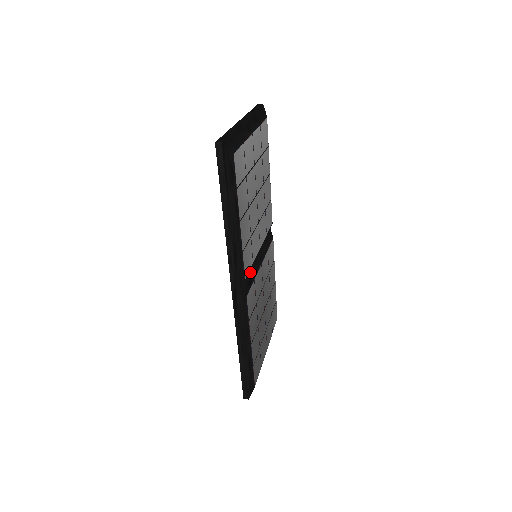
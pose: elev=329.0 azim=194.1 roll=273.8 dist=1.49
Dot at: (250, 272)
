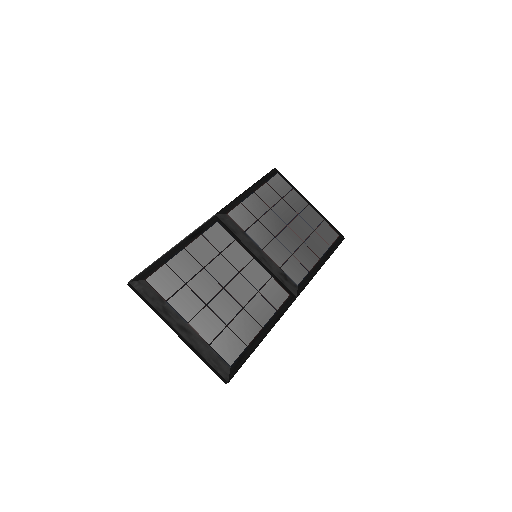
Dot at: (274, 272)
